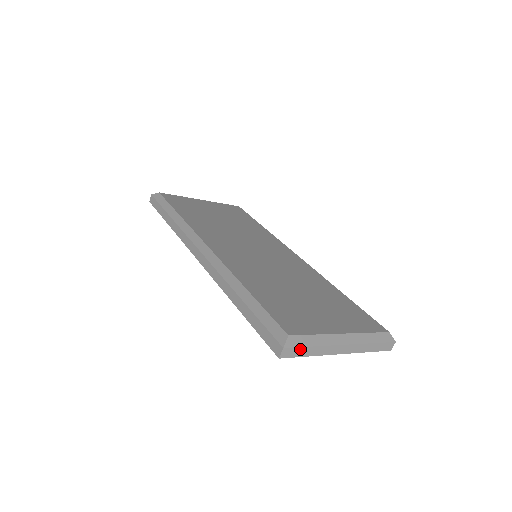
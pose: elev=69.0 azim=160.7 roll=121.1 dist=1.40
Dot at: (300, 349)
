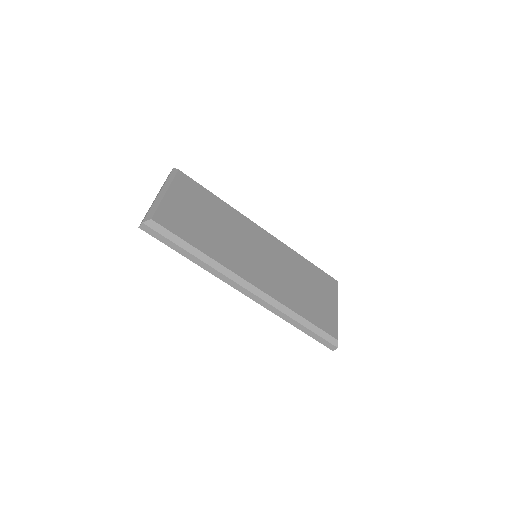
Dot at: occluded
